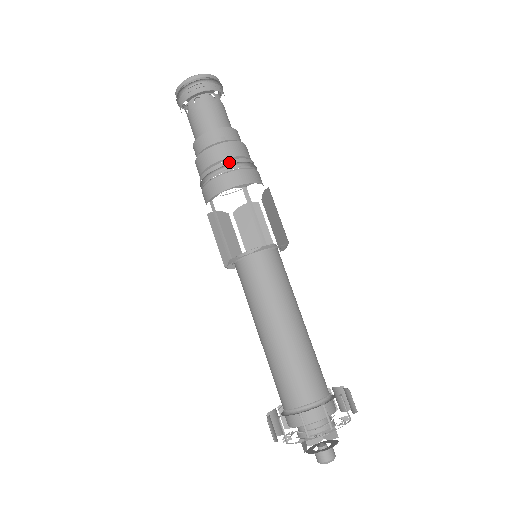
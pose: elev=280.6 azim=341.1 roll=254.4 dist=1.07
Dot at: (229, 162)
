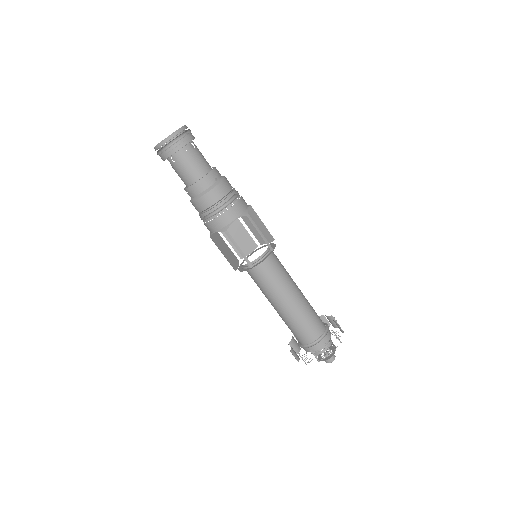
Dot at: (229, 198)
